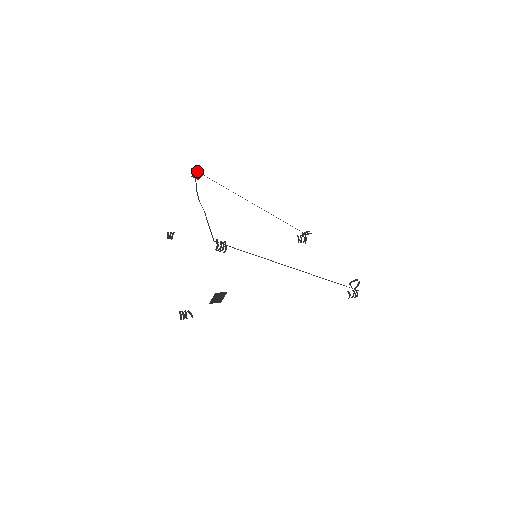
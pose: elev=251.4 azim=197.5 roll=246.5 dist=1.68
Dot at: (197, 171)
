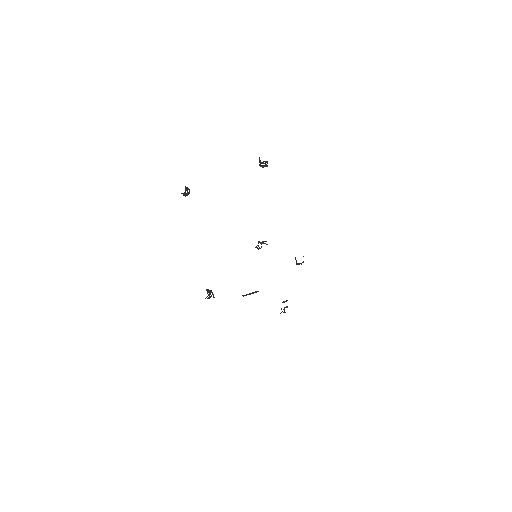
Dot at: occluded
